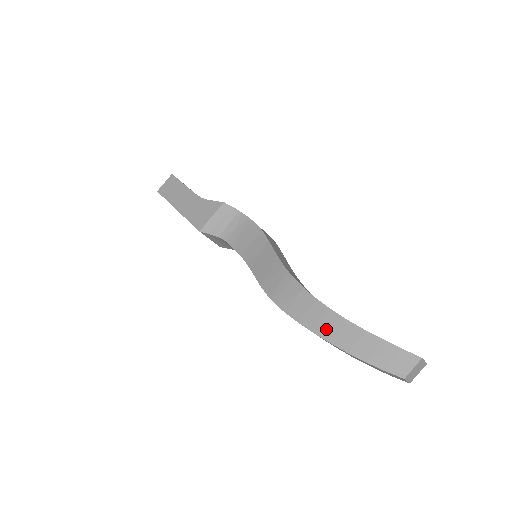
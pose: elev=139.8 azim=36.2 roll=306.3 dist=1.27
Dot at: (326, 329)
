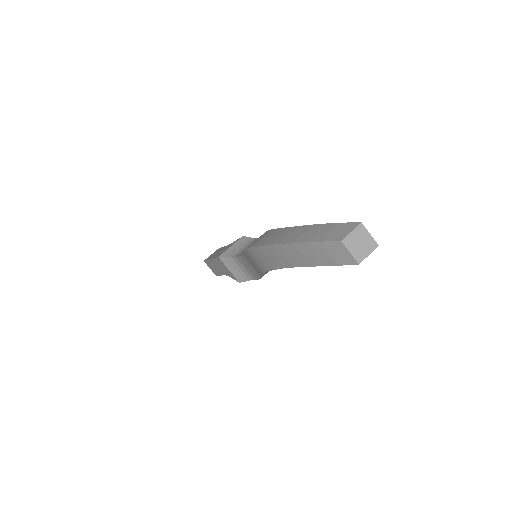
Dot at: (280, 238)
